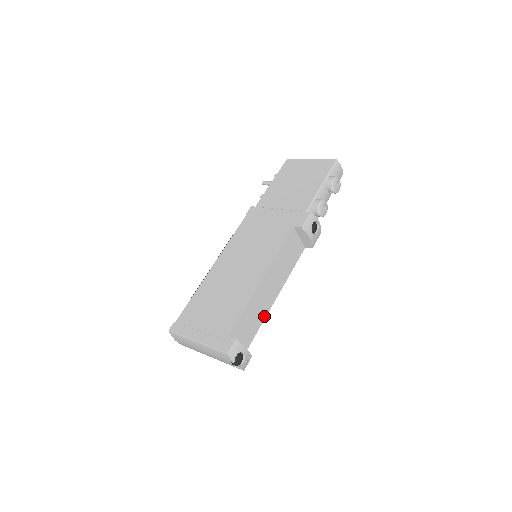
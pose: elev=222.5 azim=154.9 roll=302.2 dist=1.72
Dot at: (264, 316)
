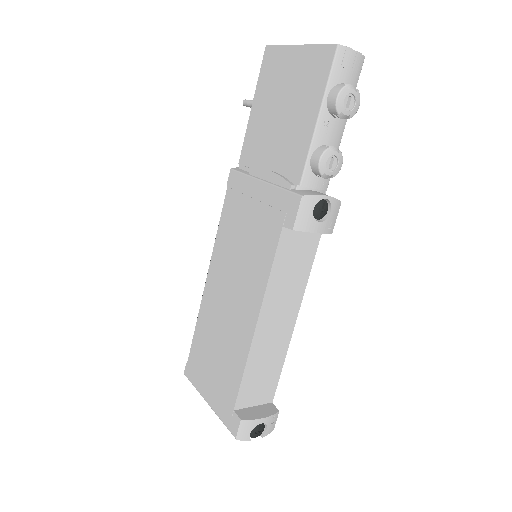
Dot at: (283, 353)
